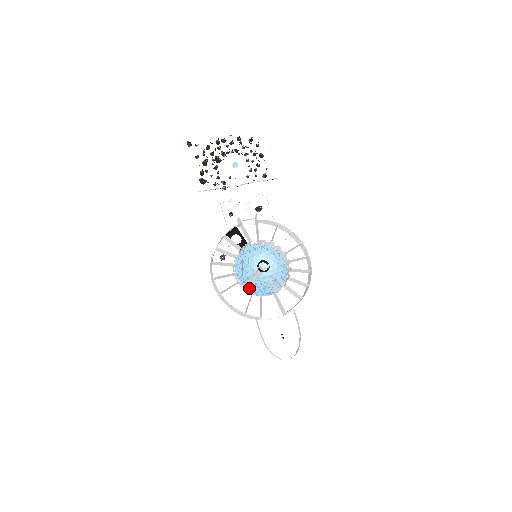
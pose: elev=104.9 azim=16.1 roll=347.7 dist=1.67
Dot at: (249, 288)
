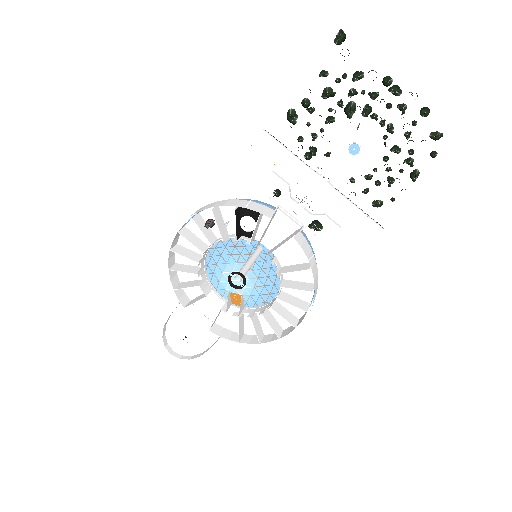
Dot at: (247, 249)
